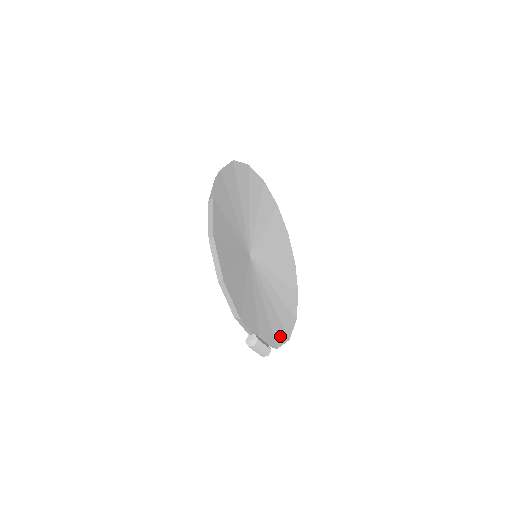
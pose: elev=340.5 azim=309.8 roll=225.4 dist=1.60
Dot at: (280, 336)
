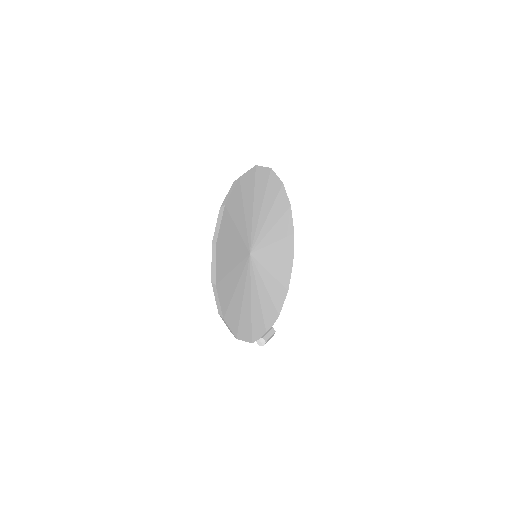
Dot at: (281, 299)
